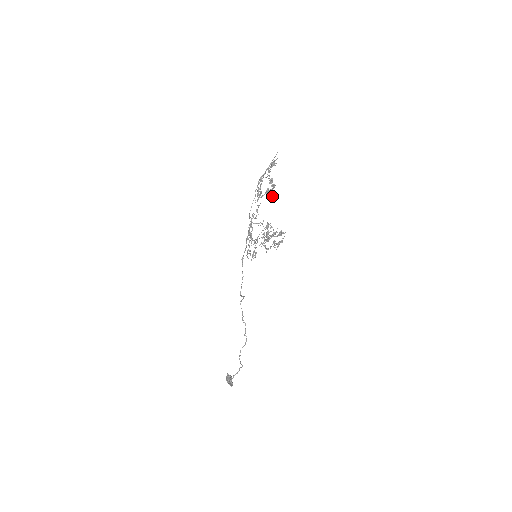
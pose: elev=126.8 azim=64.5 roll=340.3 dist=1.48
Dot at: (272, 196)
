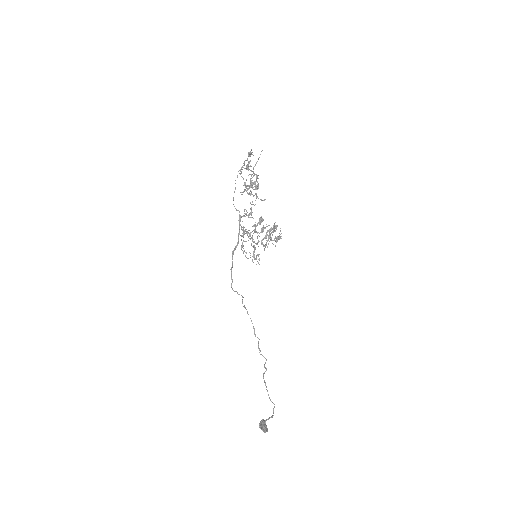
Dot at: (256, 186)
